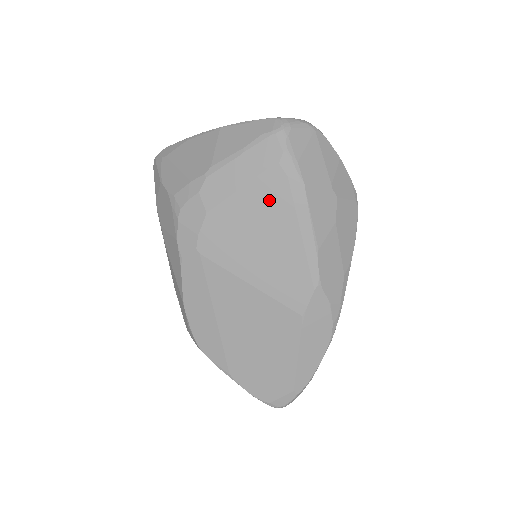
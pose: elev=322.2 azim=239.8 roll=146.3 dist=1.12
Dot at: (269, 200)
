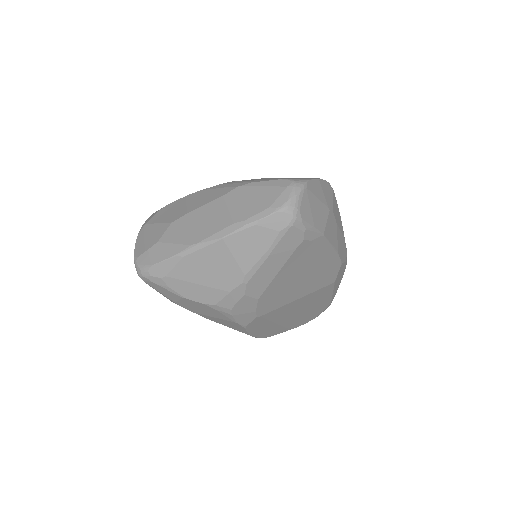
Dot at: (301, 260)
